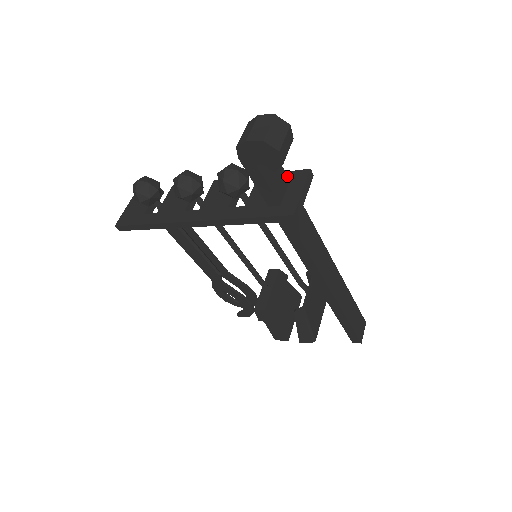
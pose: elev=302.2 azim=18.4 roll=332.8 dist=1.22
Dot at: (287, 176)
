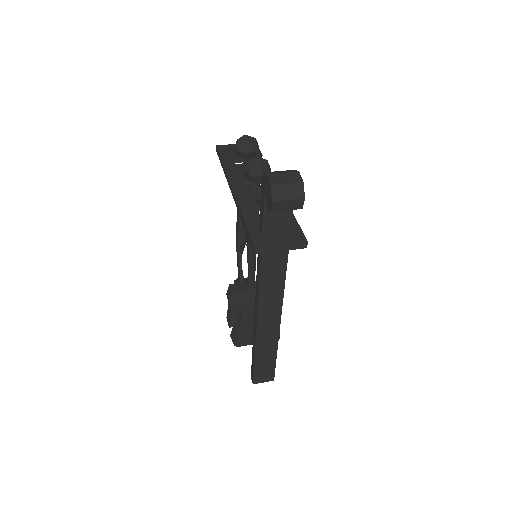
Dot at: occluded
